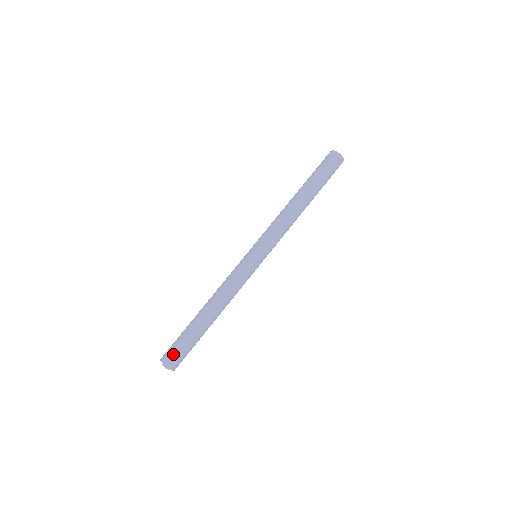
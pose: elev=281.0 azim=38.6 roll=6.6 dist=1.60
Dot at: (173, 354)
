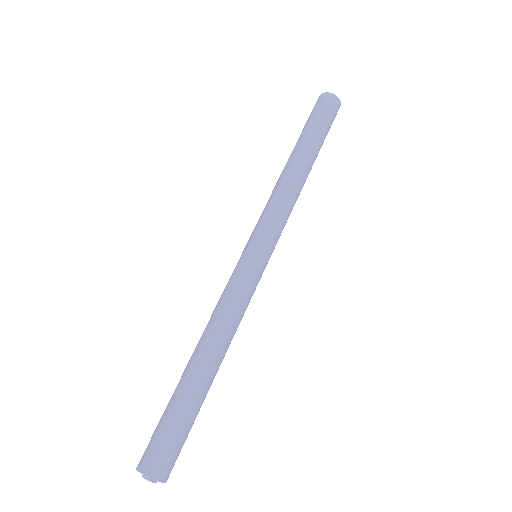
Dot at: (148, 445)
